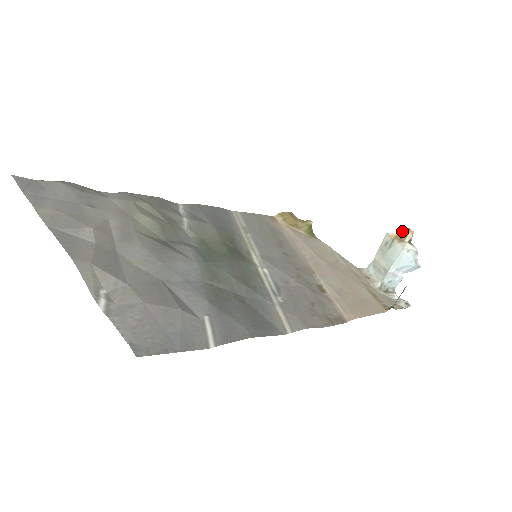
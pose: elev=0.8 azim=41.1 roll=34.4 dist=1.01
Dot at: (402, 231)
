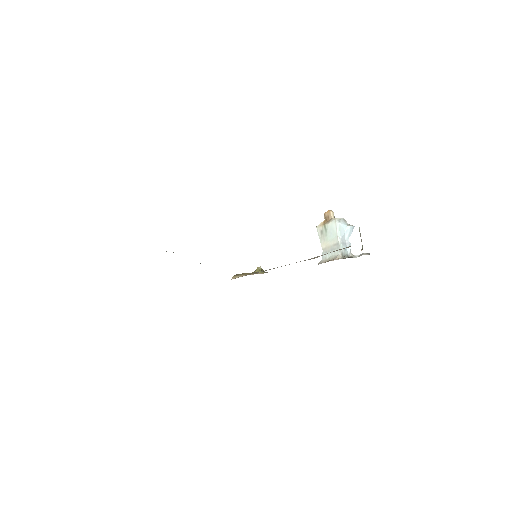
Dot at: (325, 216)
